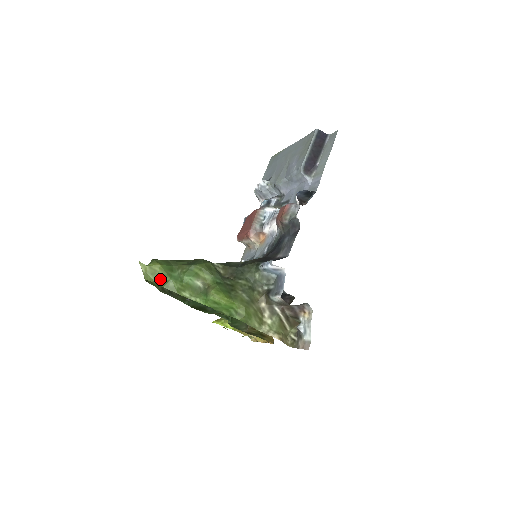
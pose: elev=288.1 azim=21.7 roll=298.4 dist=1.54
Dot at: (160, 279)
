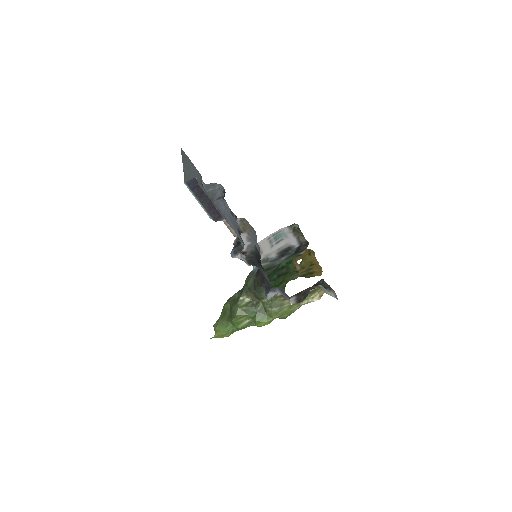
Dot at: (228, 334)
